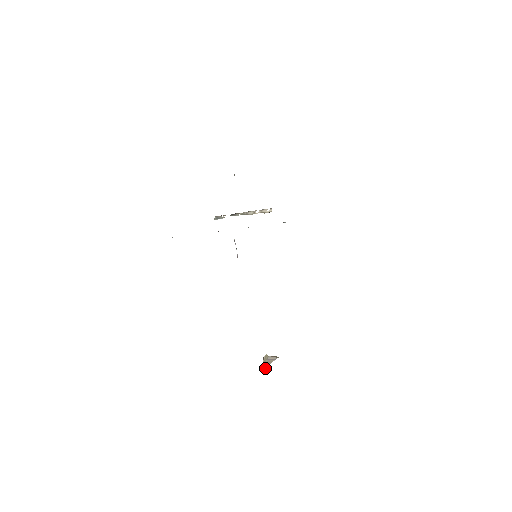
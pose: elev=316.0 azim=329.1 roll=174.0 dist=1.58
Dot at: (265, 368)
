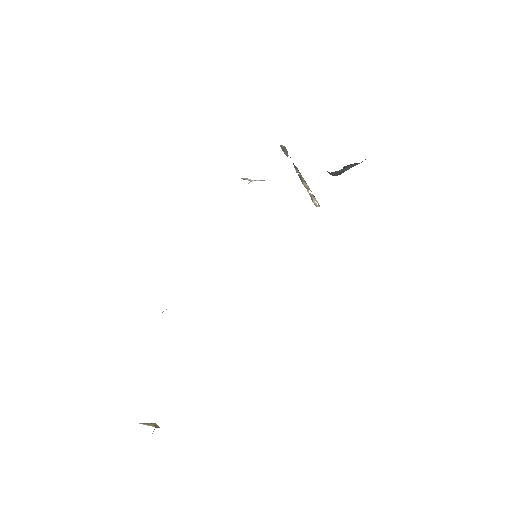
Dot at: (140, 423)
